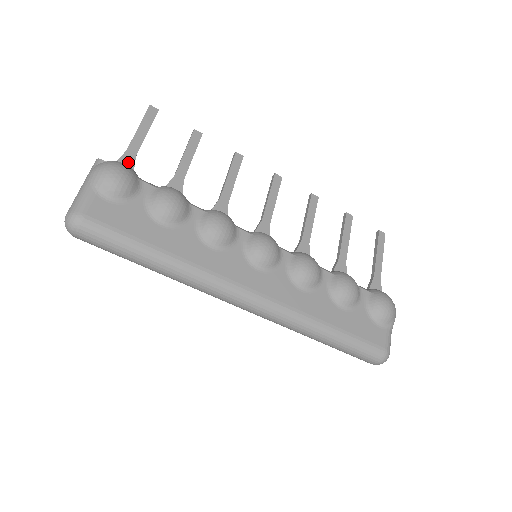
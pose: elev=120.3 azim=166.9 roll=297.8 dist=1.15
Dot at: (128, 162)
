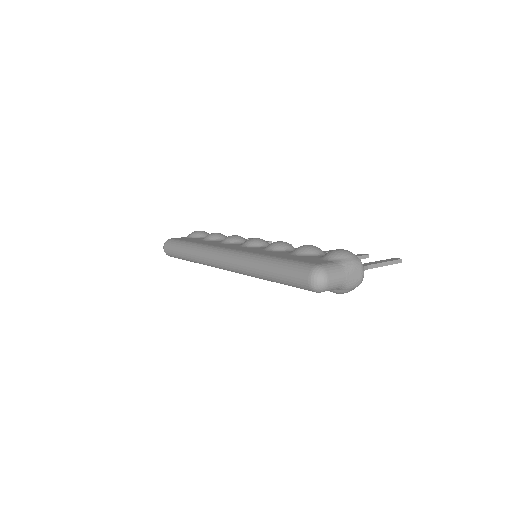
Dot at: occluded
